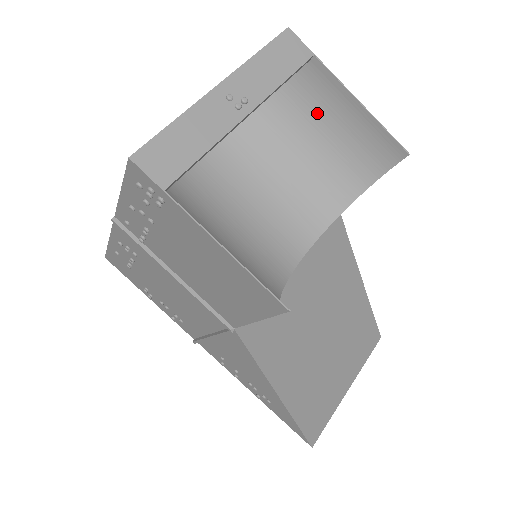
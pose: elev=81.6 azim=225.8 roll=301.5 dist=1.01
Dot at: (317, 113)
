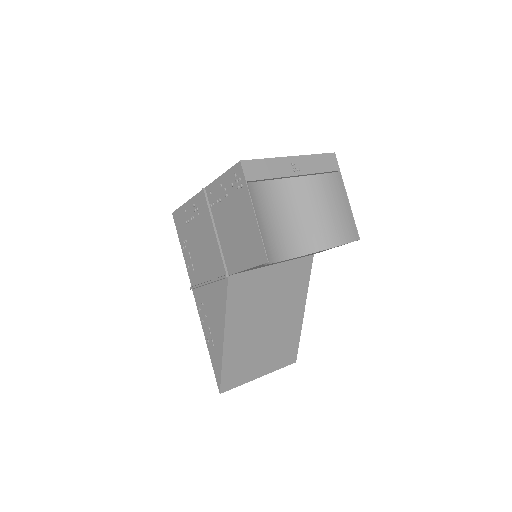
Dot at: (327, 198)
